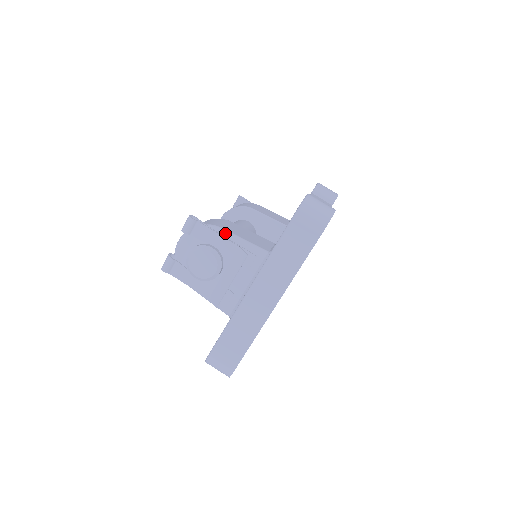
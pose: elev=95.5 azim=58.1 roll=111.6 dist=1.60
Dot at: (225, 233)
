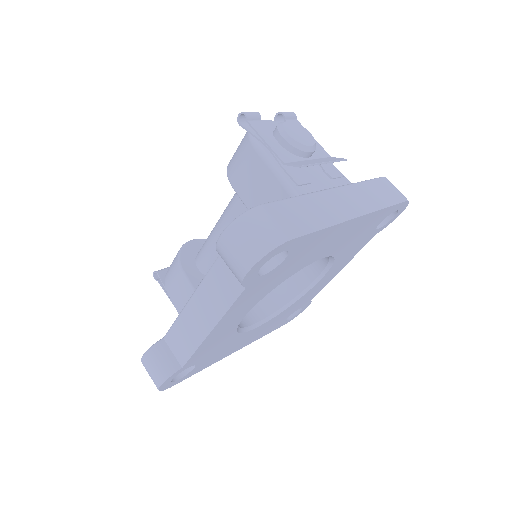
Dot at: occluded
